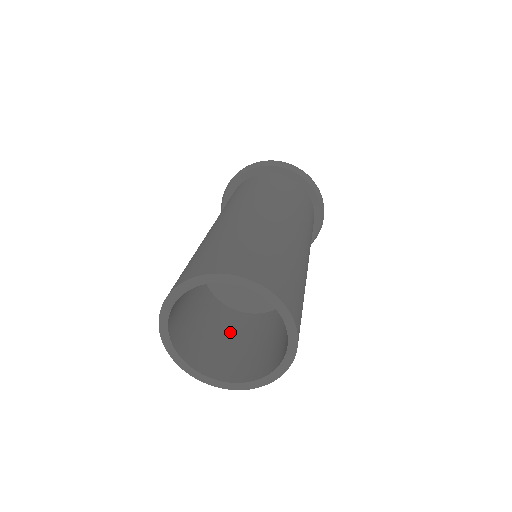
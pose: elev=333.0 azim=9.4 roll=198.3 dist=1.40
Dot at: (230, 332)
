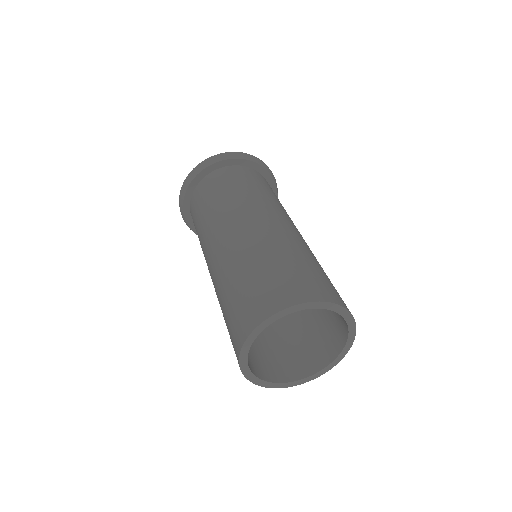
Dot at: (272, 333)
